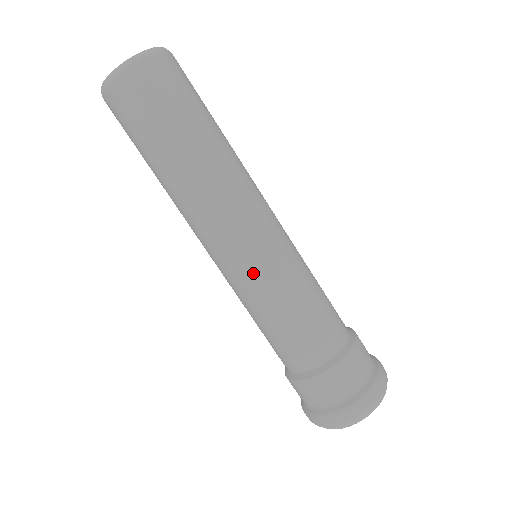
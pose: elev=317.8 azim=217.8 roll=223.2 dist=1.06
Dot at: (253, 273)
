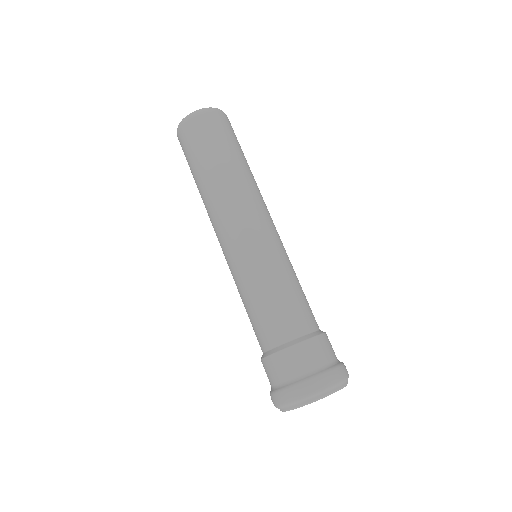
Dot at: (235, 264)
